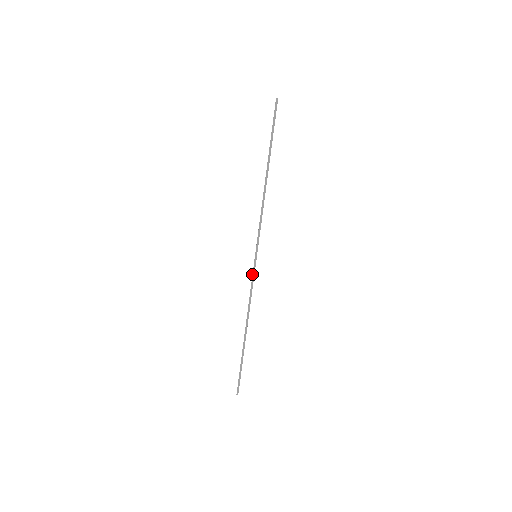
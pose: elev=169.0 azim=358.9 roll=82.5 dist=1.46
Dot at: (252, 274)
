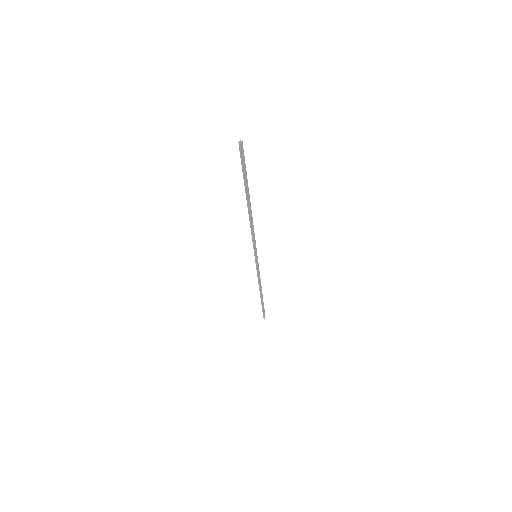
Dot at: occluded
